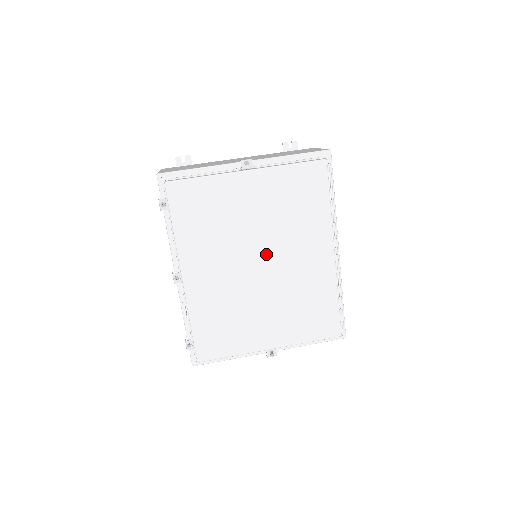
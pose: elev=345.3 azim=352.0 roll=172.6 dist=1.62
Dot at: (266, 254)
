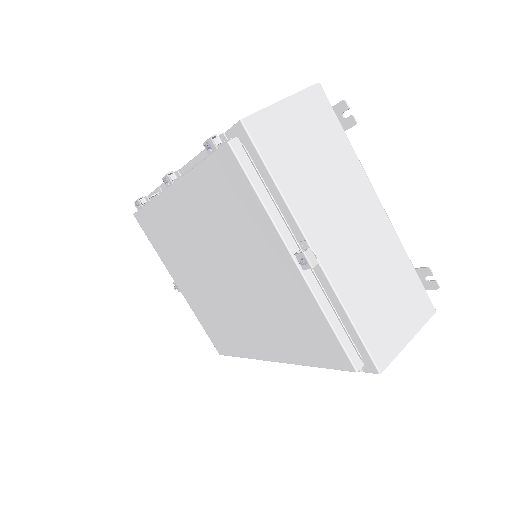
Dot at: (234, 285)
